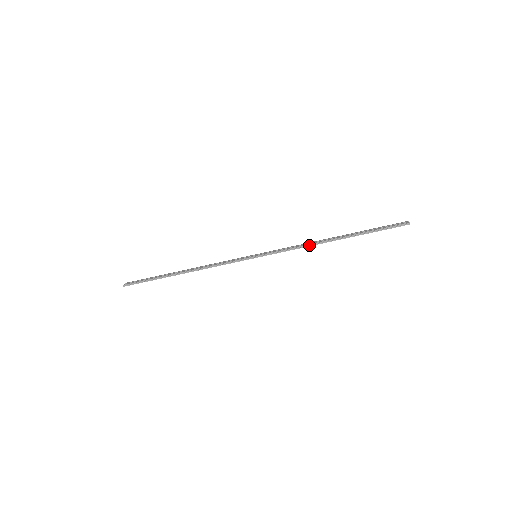
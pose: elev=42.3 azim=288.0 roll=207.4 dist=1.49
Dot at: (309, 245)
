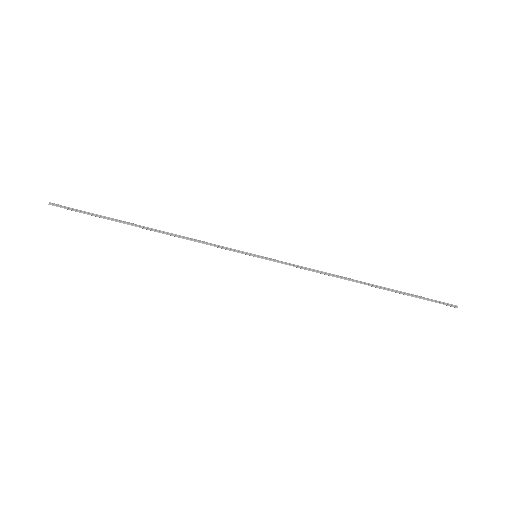
Dot at: (331, 274)
